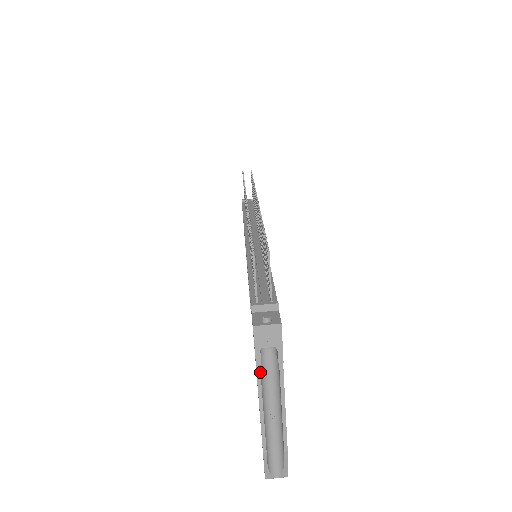
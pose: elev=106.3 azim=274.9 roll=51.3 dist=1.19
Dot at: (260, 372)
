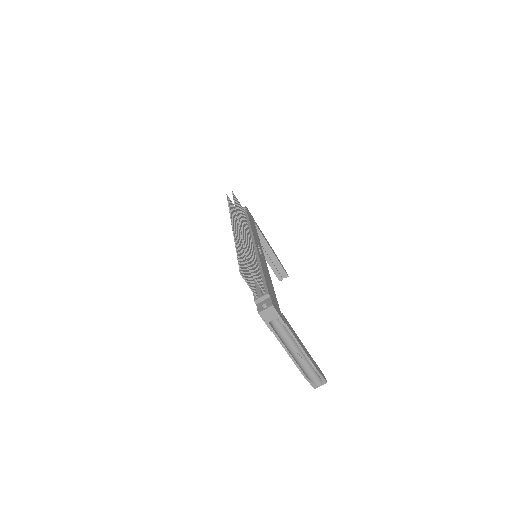
Dot at: (276, 334)
